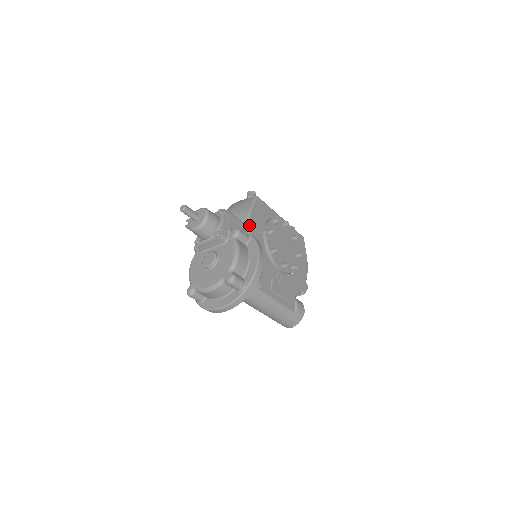
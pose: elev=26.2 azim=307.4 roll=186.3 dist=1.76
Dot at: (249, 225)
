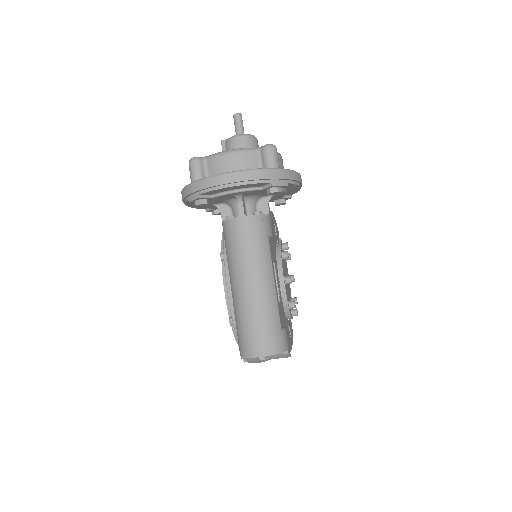
Dot at: occluded
